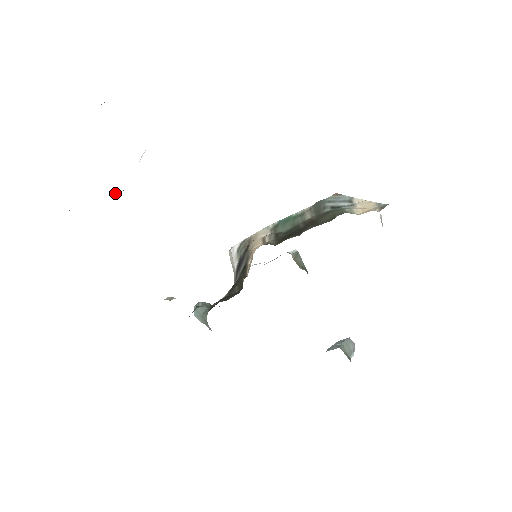
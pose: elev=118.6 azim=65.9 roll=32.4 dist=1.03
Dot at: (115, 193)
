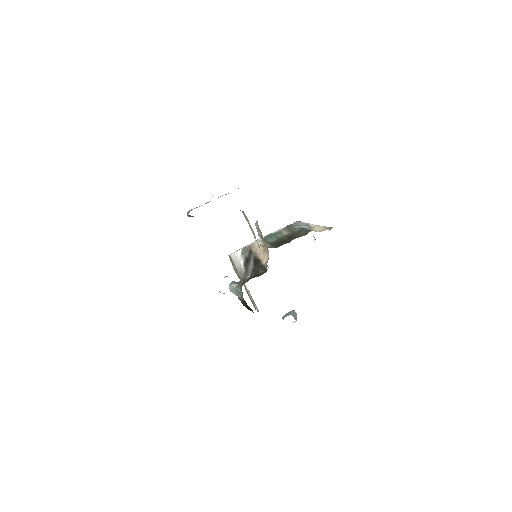
Dot at: occluded
